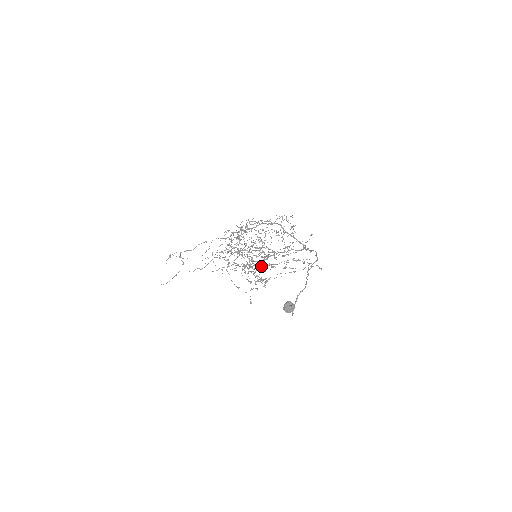
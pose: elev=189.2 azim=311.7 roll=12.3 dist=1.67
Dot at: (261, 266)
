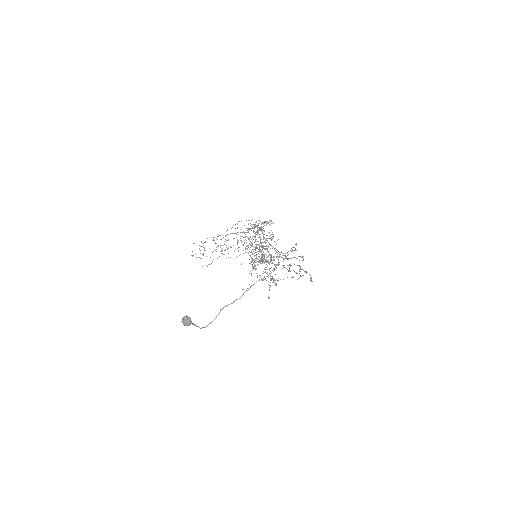
Dot at: occluded
